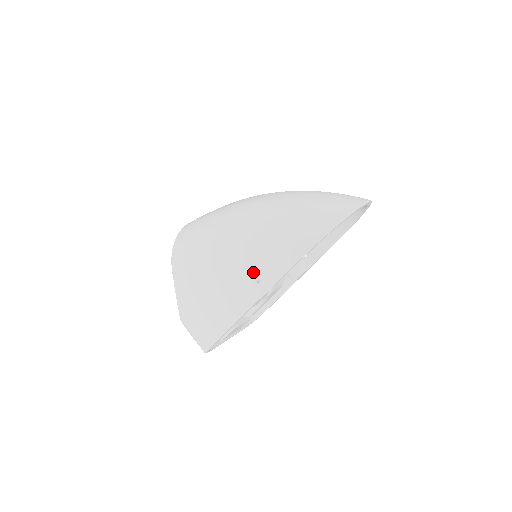
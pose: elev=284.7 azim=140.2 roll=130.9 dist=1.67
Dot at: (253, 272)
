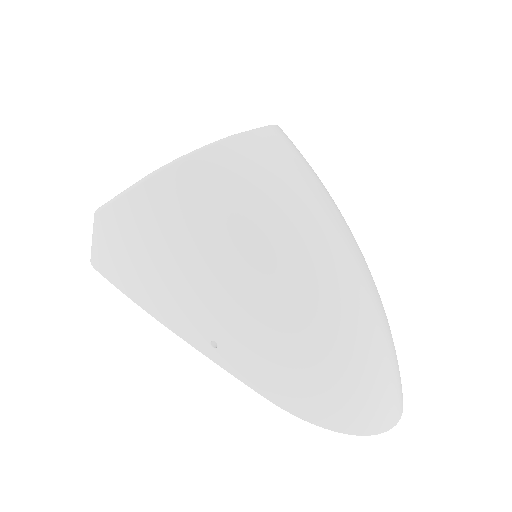
Dot at: (220, 337)
